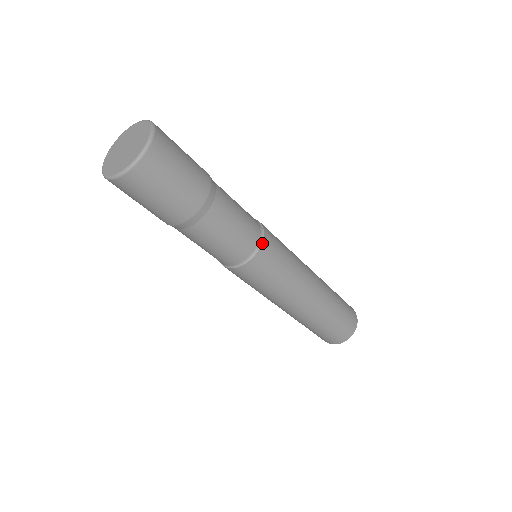
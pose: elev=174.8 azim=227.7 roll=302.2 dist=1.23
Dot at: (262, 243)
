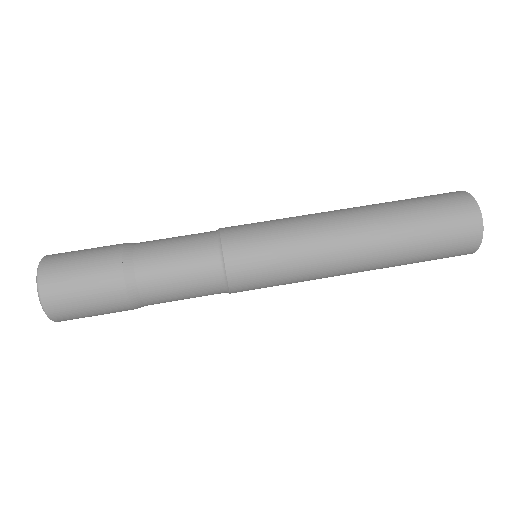
Dot at: (223, 250)
